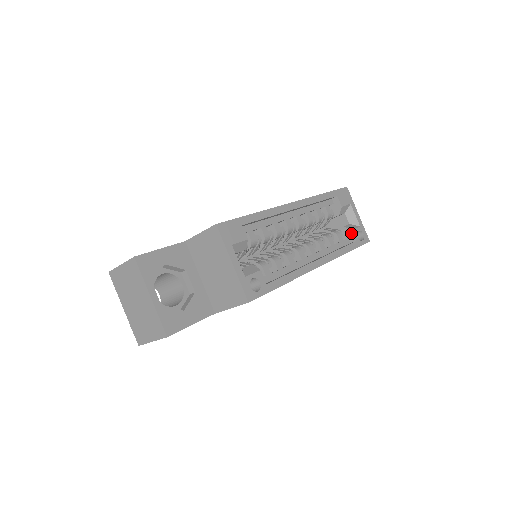
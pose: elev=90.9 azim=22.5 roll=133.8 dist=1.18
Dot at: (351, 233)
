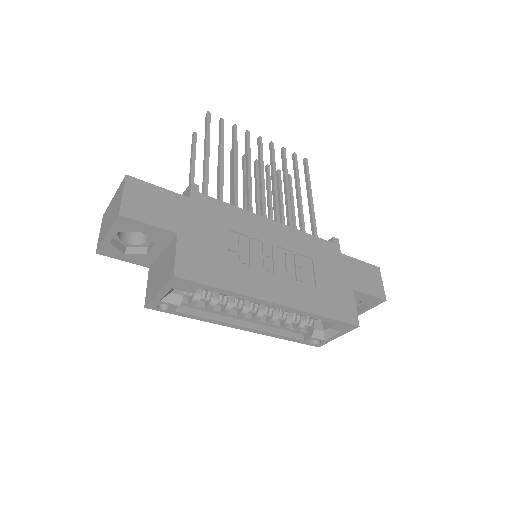
Dot at: (309, 336)
